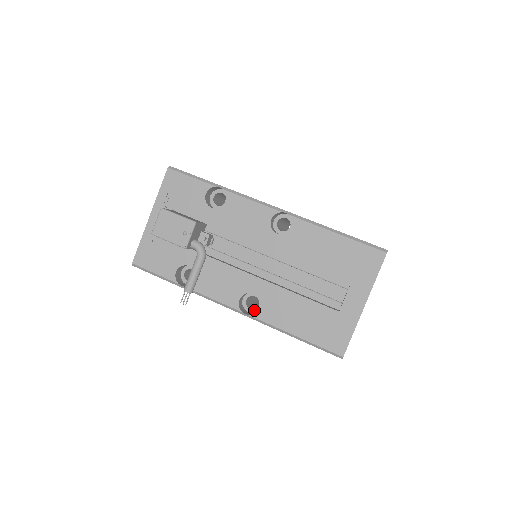
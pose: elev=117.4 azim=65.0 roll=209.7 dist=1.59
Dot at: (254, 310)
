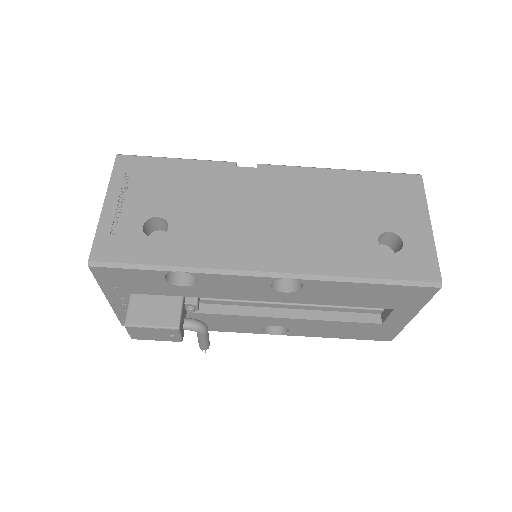
Dot at: occluded
